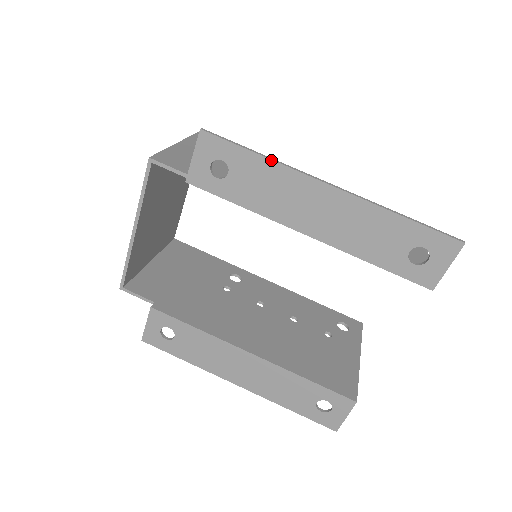
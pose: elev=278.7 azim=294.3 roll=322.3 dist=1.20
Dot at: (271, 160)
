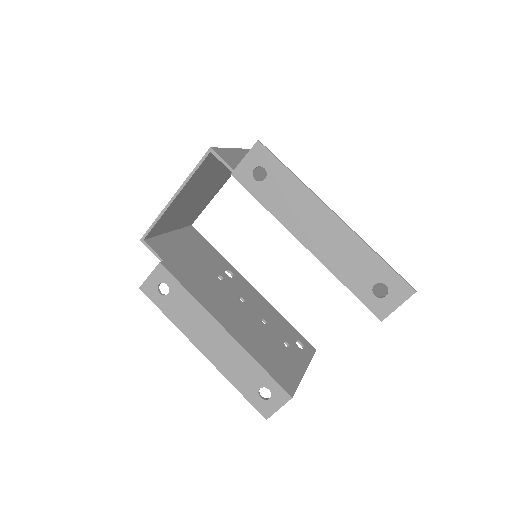
Dot at: (300, 181)
